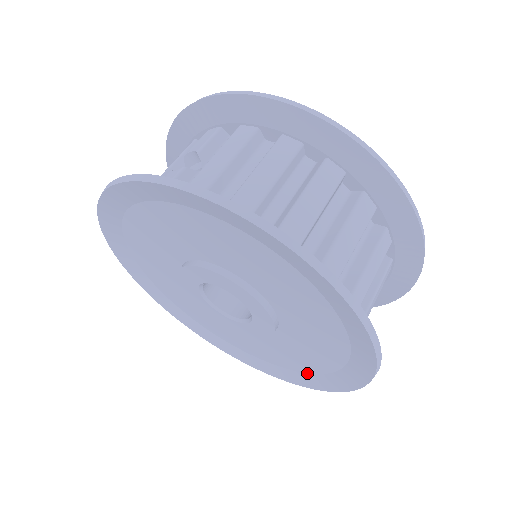
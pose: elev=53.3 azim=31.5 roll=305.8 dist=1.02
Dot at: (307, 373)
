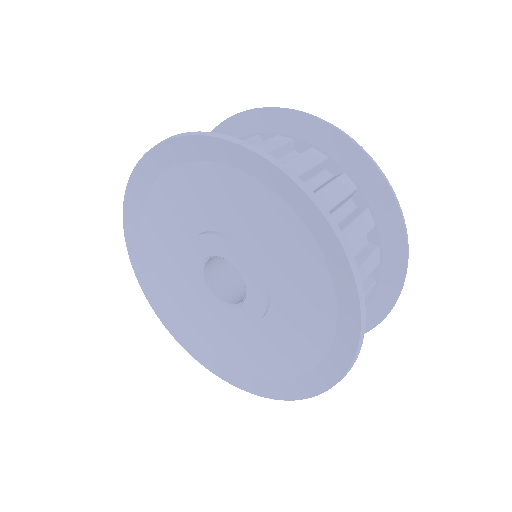
Dot at: (325, 356)
